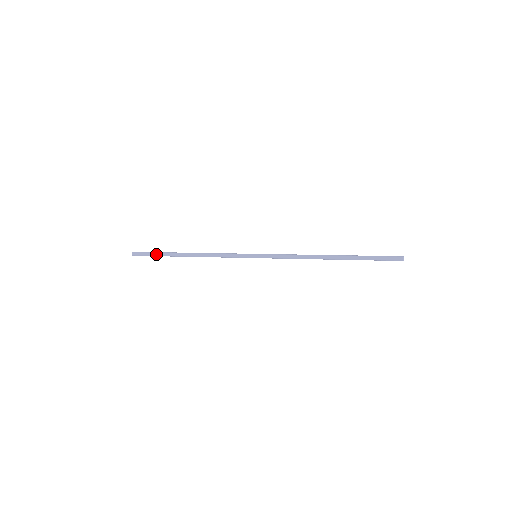
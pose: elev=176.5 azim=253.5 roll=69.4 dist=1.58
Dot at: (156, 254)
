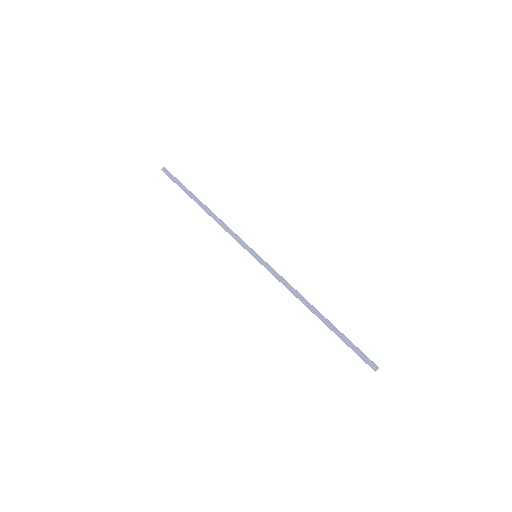
Dot at: (180, 185)
